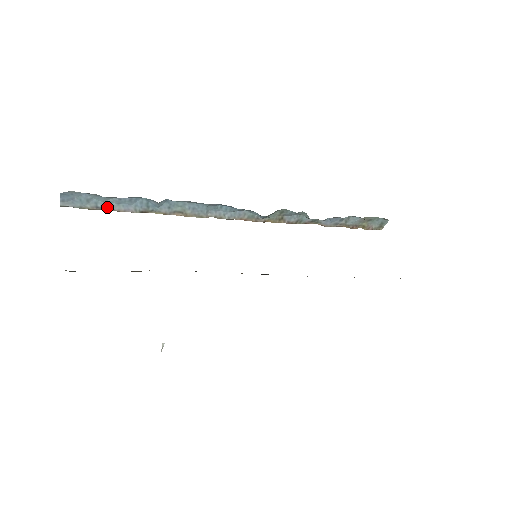
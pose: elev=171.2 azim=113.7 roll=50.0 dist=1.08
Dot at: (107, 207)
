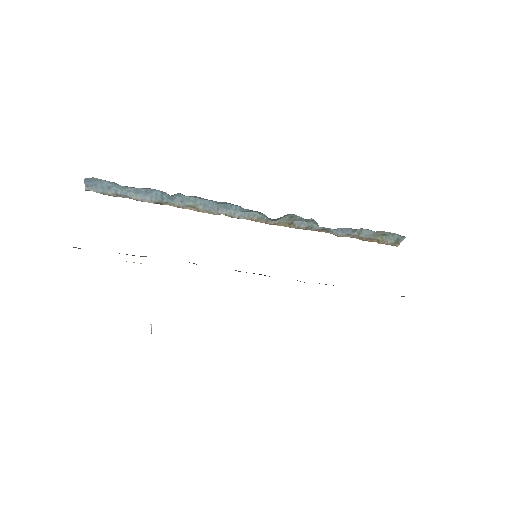
Dot at: (126, 195)
